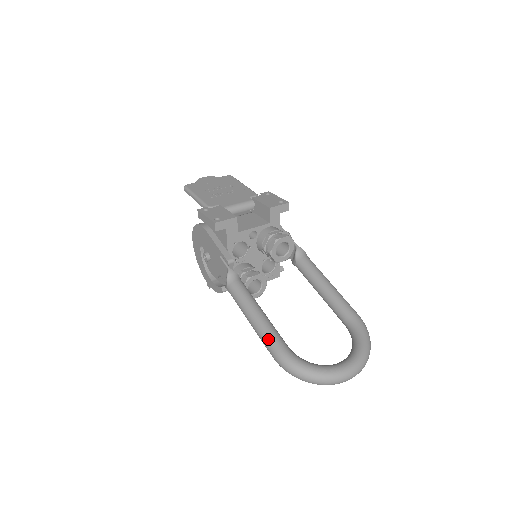
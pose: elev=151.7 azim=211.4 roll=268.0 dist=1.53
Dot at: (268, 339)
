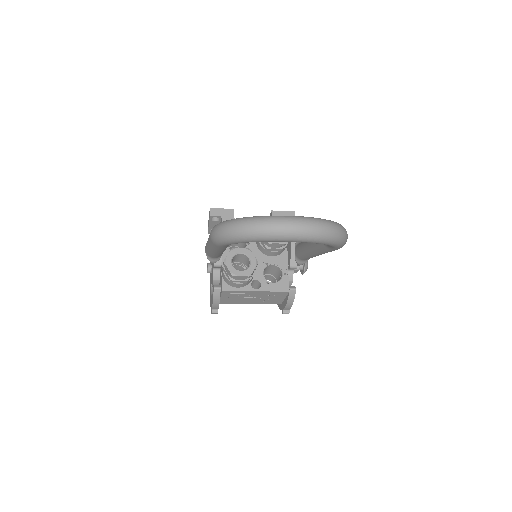
Dot at: occluded
